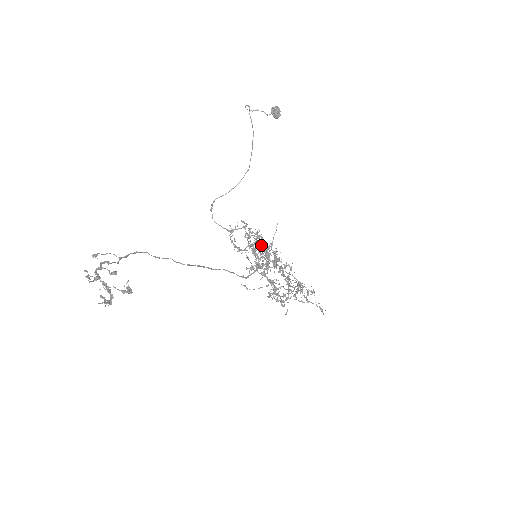
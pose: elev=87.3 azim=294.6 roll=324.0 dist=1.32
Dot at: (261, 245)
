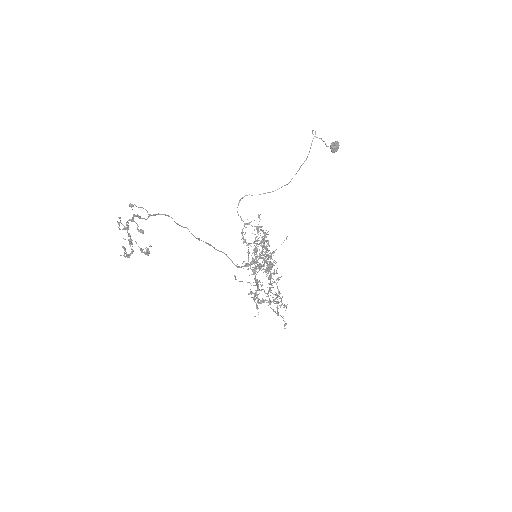
Dot at: occluded
